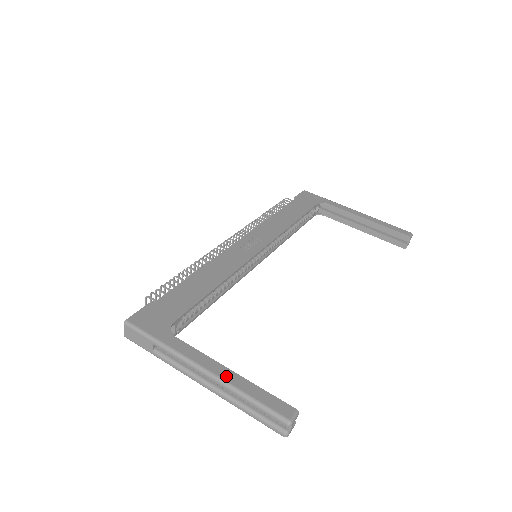
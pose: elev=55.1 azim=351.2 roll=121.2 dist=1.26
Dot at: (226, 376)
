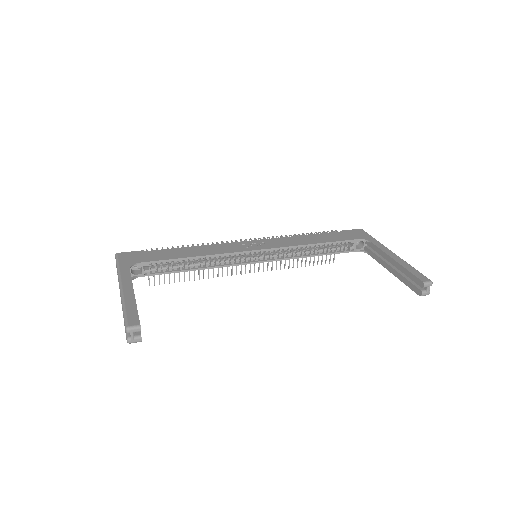
Dot at: (127, 294)
